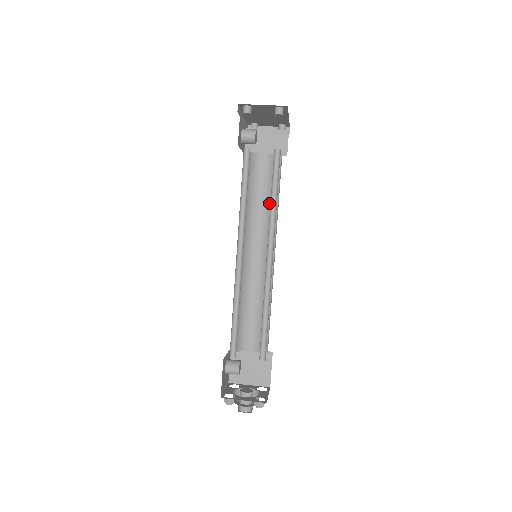
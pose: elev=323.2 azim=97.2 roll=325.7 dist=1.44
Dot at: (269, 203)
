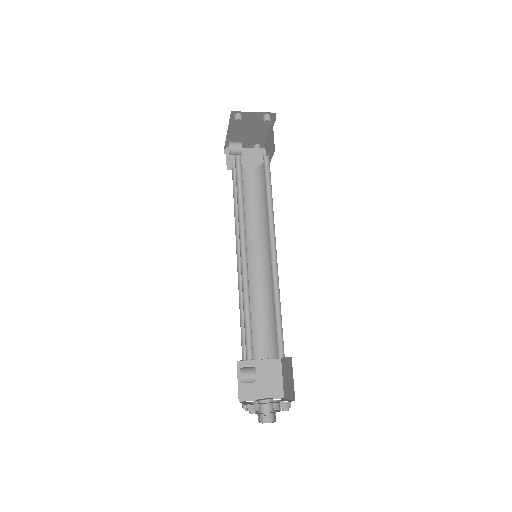
Dot at: (258, 209)
